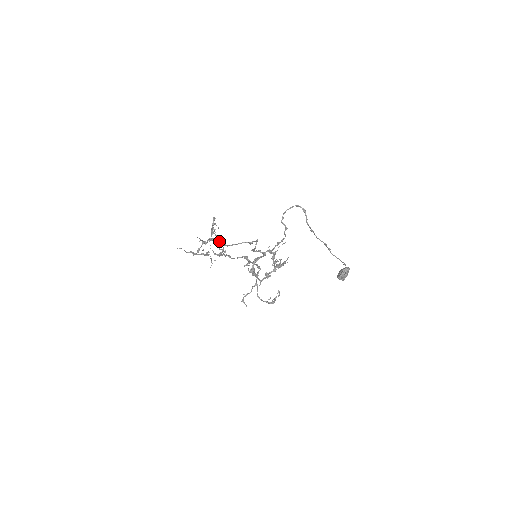
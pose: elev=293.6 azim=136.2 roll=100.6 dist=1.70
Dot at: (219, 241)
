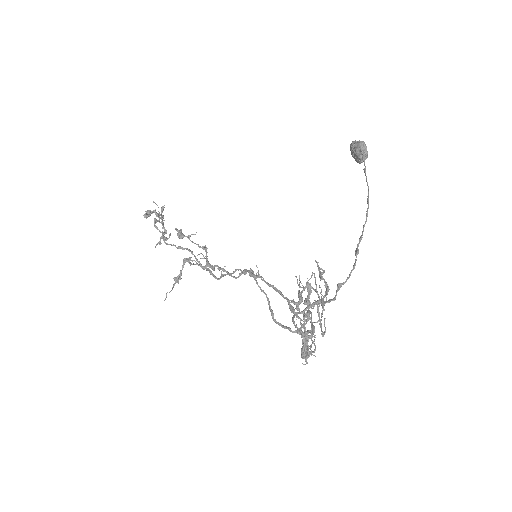
Dot at: (180, 229)
